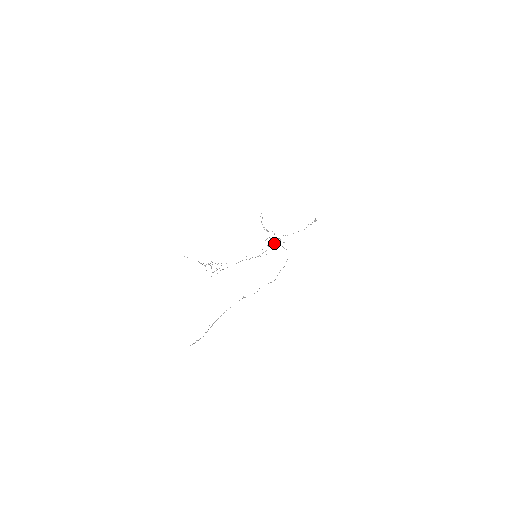
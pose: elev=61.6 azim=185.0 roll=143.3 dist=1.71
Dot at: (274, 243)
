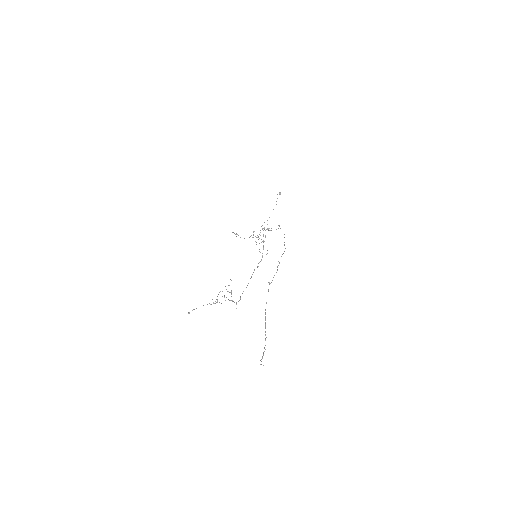
Dot at: occluded
